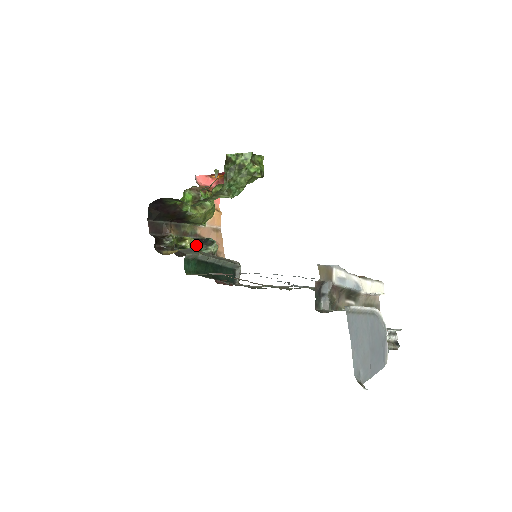
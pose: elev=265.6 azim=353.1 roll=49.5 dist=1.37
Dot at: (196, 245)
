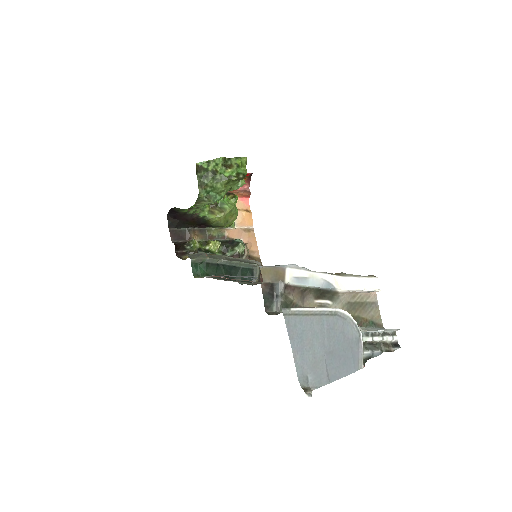
Dot at: (223, 247)
